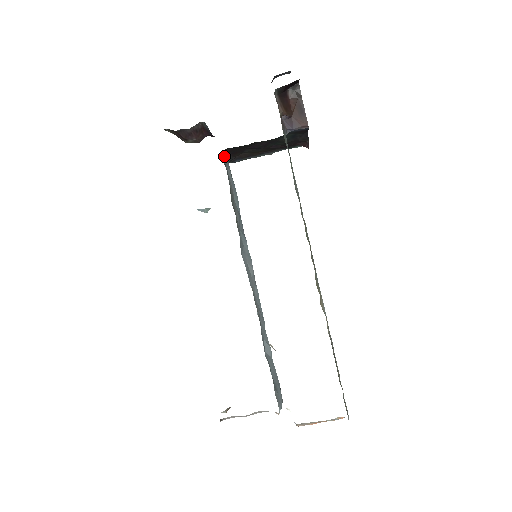
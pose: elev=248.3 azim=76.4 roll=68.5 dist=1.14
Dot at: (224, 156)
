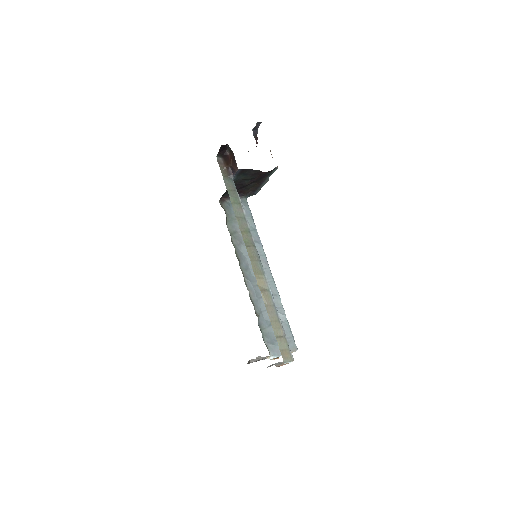
Dot at: (227, 200)
